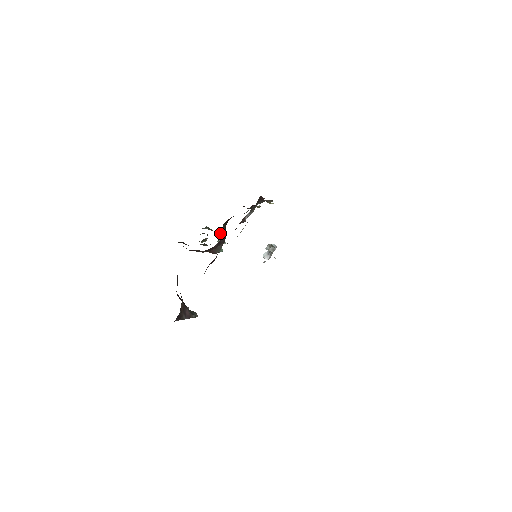
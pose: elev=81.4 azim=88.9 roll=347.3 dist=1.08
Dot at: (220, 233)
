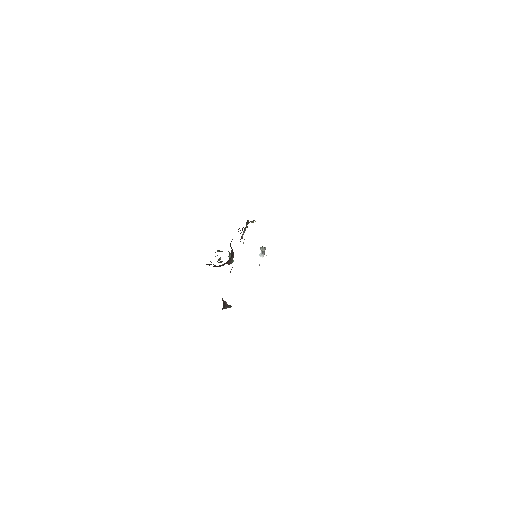
Dot at: (228, 251)
